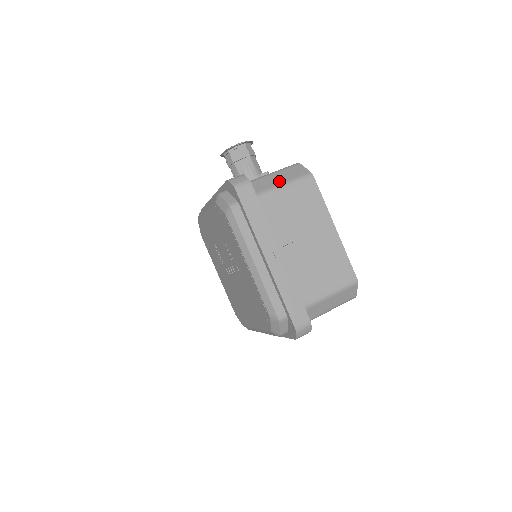
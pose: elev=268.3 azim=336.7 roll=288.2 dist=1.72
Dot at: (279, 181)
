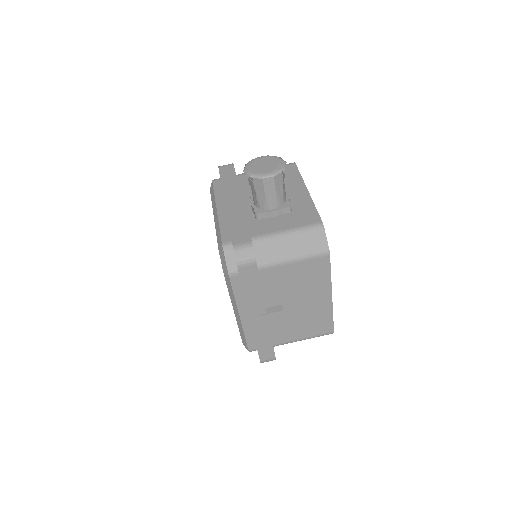
Dot at: (290, 252)
